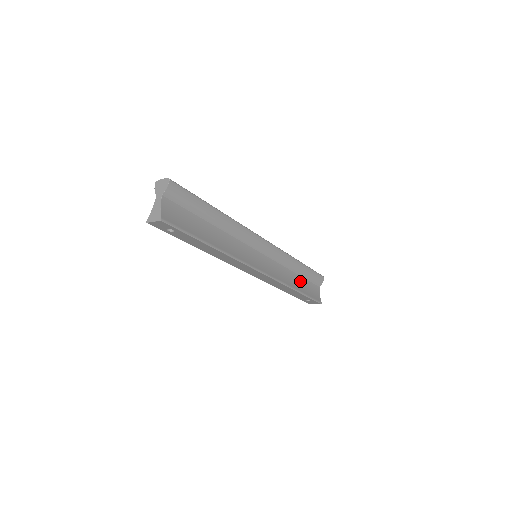
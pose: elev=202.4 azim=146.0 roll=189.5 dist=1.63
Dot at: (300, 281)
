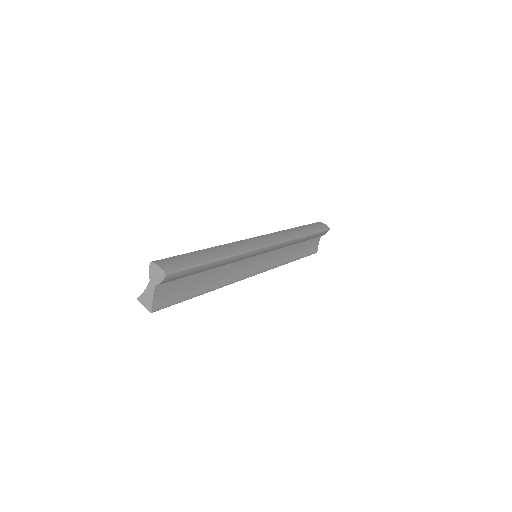
Dot at: (300, 246)
